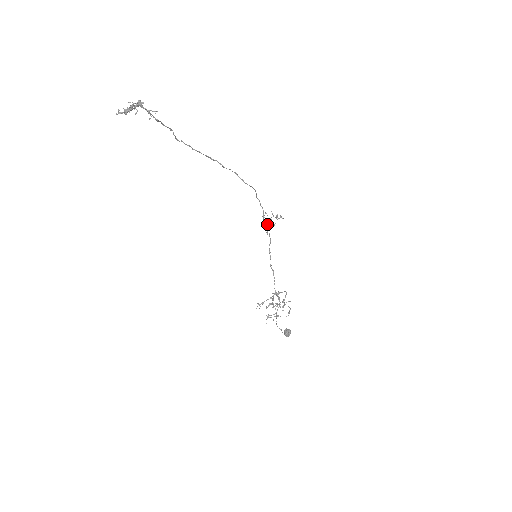
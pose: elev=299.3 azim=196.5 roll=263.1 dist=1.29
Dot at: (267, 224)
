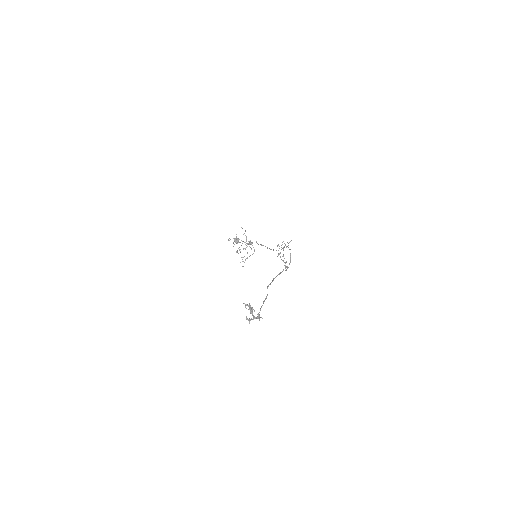
Dot at: occluded
